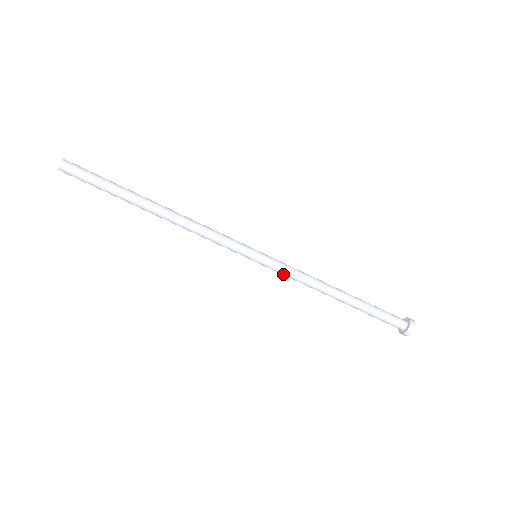
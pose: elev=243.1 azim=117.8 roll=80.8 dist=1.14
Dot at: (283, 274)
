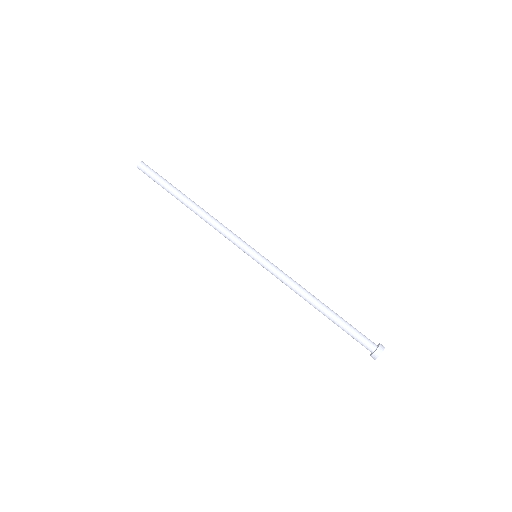
Dot at: (274, 275)
